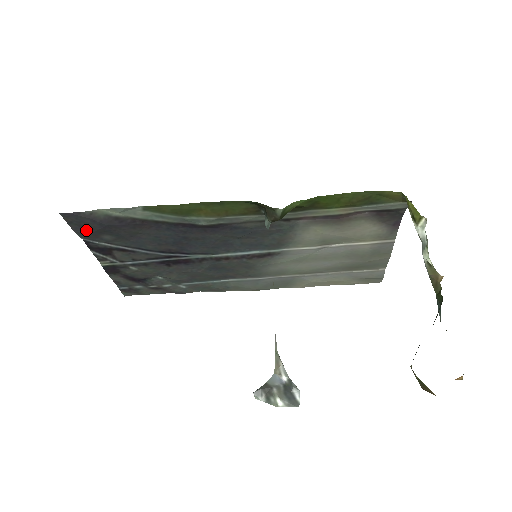
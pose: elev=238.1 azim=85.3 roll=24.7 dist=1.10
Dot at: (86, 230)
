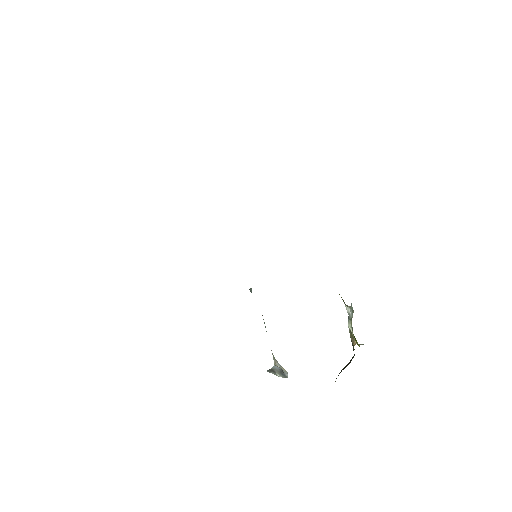
Dot at: occluded
